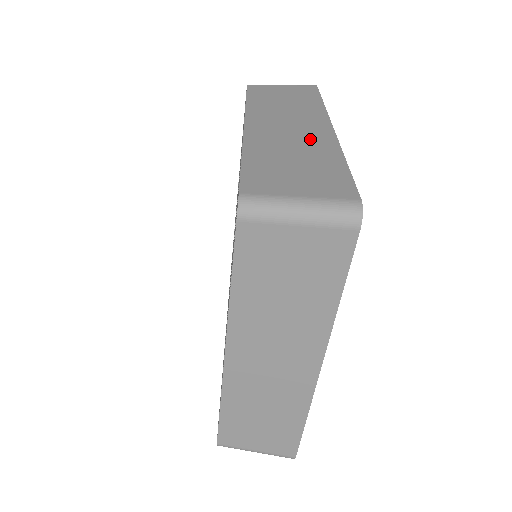
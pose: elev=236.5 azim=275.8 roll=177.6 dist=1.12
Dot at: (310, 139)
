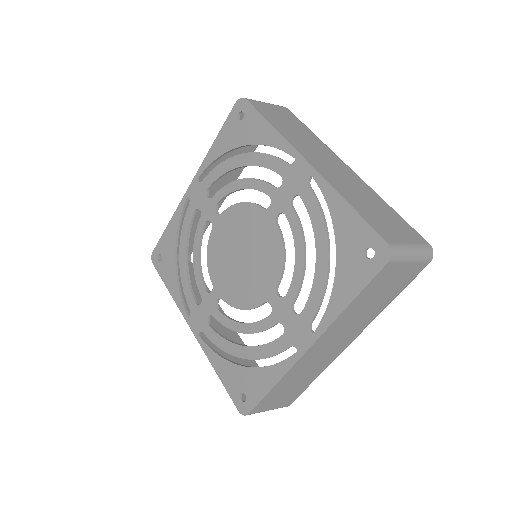
Dot at: (324, 361)
